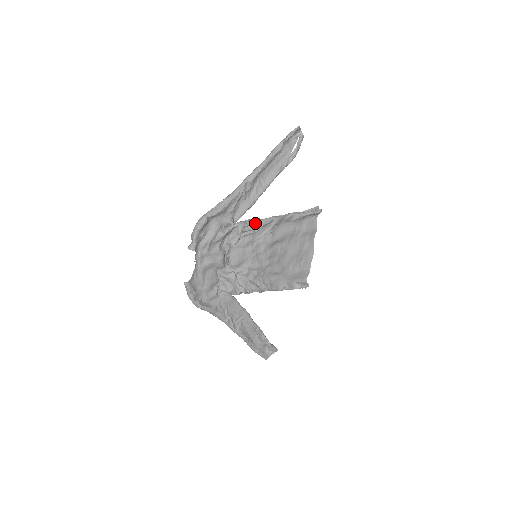
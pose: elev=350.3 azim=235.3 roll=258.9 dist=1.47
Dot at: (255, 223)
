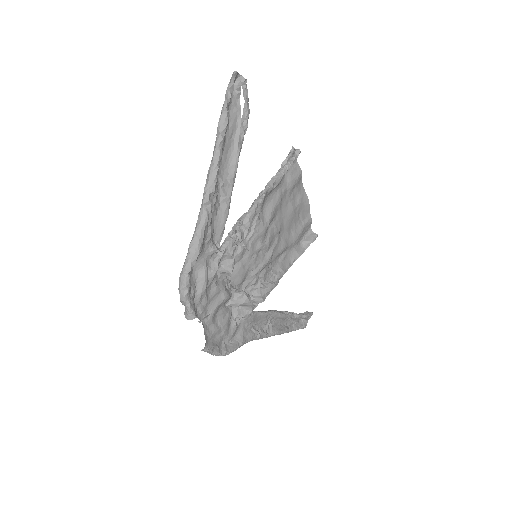
Dot at: (239, 226)
